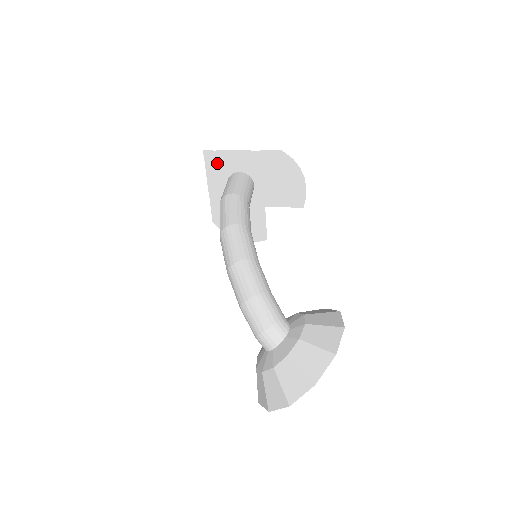
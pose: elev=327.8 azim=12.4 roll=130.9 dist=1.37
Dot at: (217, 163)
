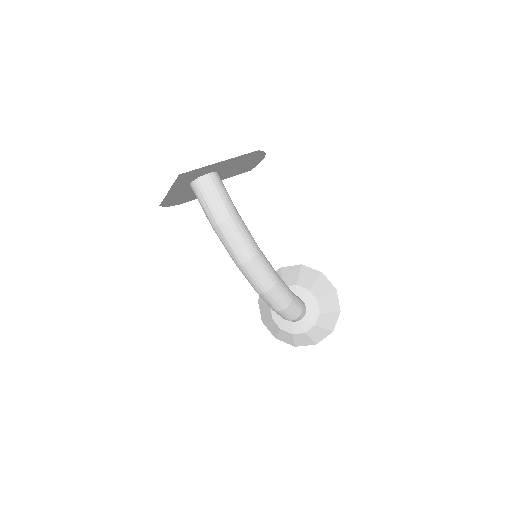
Dot at: (189, 176)
